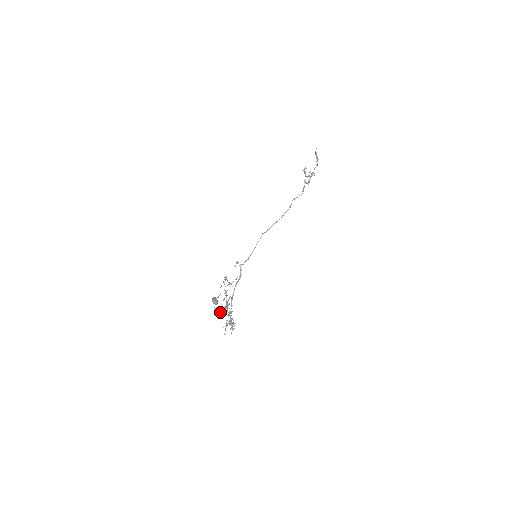
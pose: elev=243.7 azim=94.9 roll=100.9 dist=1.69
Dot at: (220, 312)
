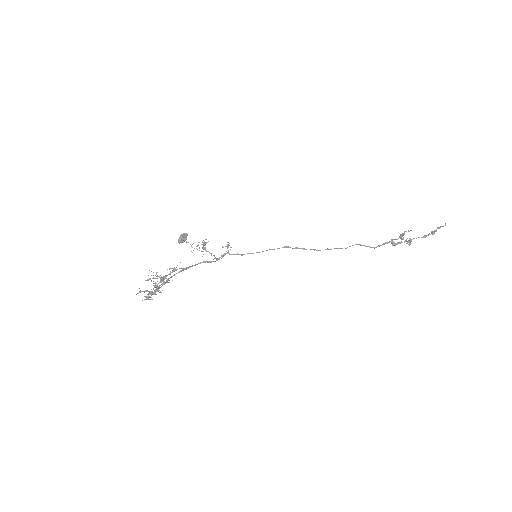
Dot at: (148, 280)
